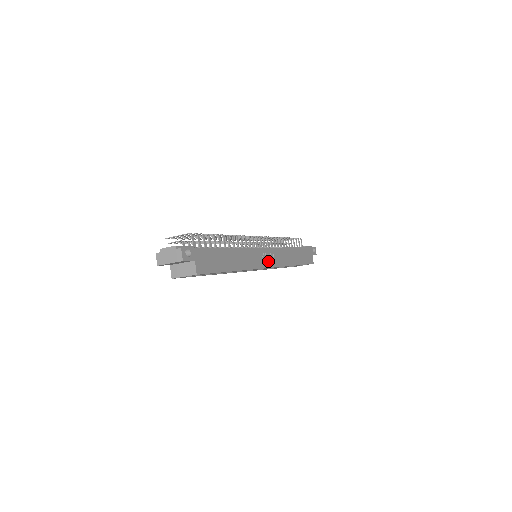
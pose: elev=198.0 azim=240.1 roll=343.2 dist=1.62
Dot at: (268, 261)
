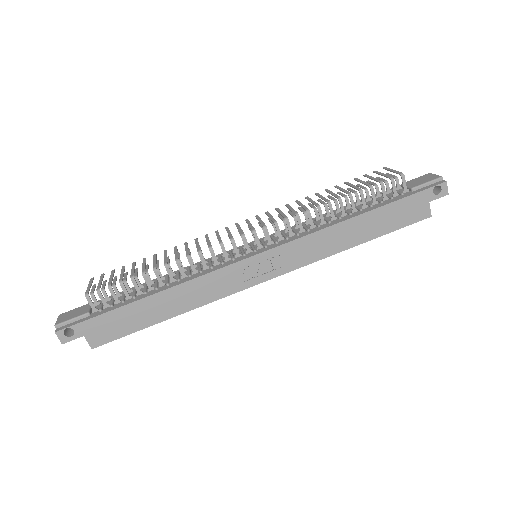
Dot at: (263, 272)
